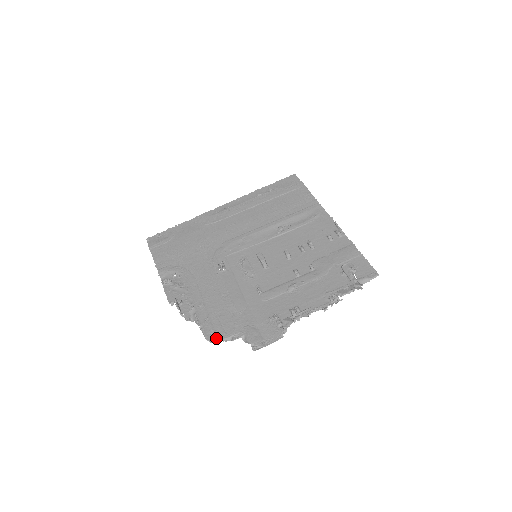
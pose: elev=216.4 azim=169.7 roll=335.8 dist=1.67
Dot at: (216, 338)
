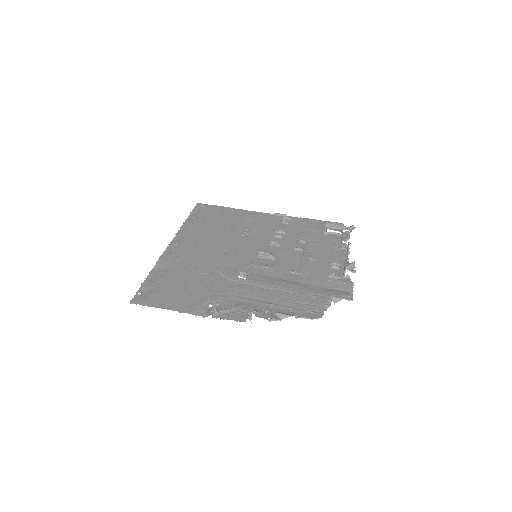
Dot at: (318, 313)
